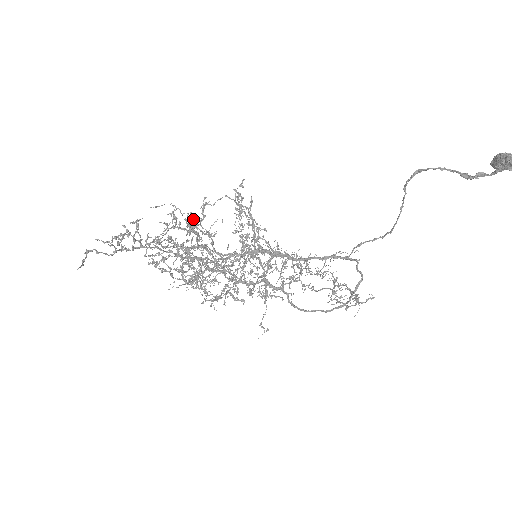
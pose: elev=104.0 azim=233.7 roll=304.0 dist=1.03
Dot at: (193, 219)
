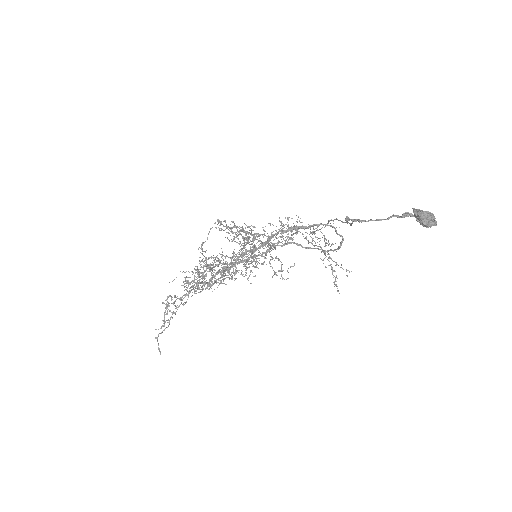
Dot at: occluded
